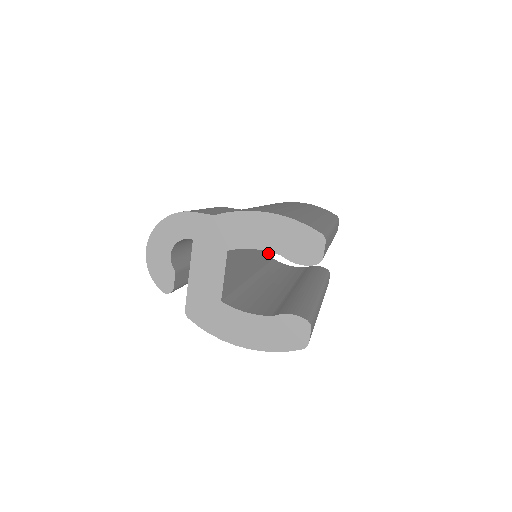
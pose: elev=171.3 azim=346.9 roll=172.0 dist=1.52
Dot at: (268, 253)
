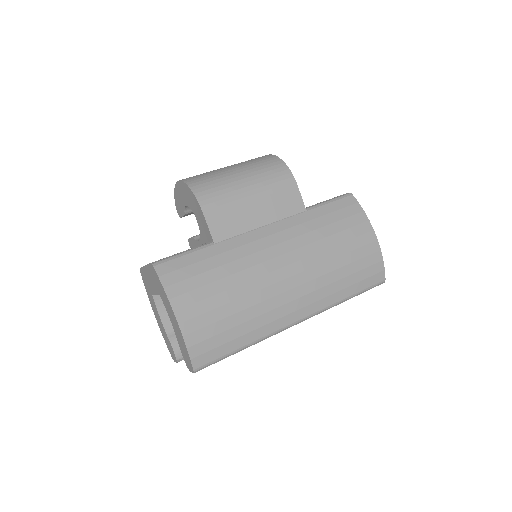
Dot at: occluded
